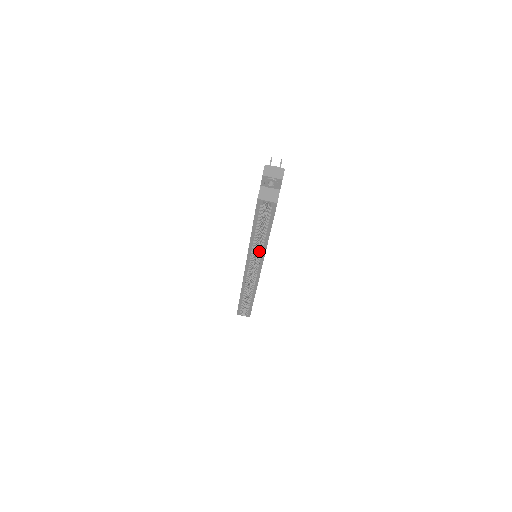
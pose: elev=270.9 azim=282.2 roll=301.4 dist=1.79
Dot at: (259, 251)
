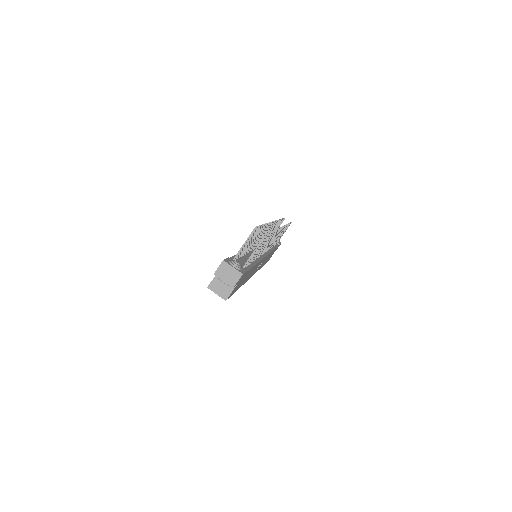
Dot at: occluded
